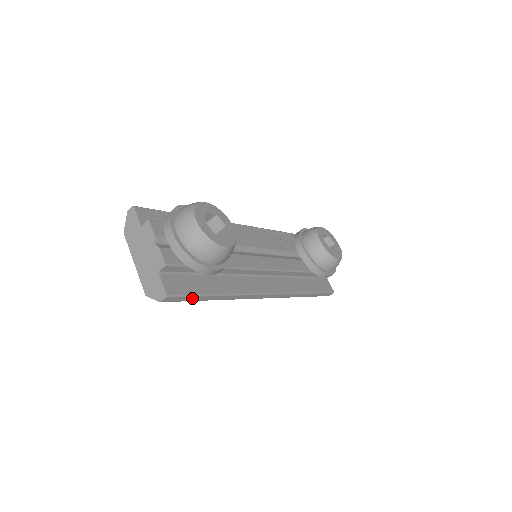
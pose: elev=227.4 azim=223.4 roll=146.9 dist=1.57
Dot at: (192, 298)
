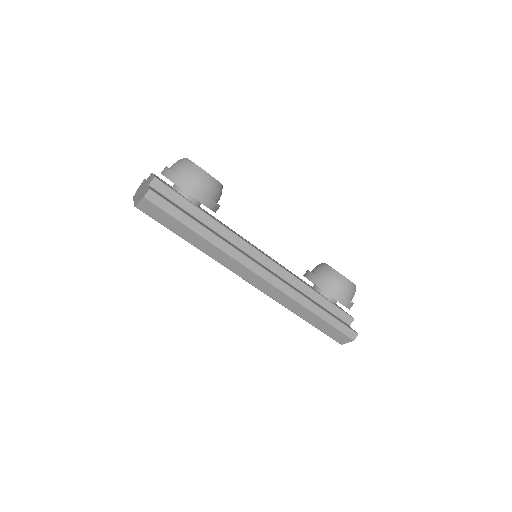
Dot at: (175, 212)
